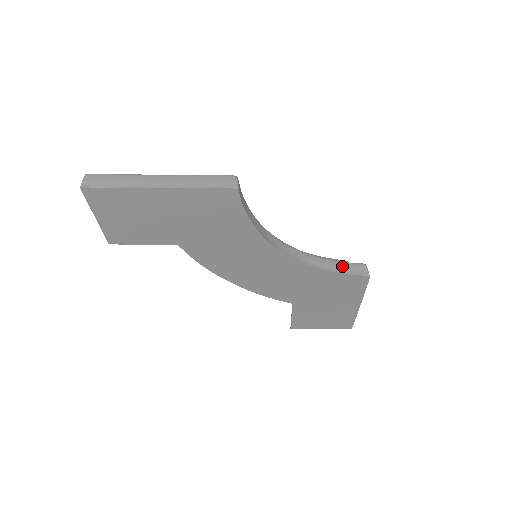
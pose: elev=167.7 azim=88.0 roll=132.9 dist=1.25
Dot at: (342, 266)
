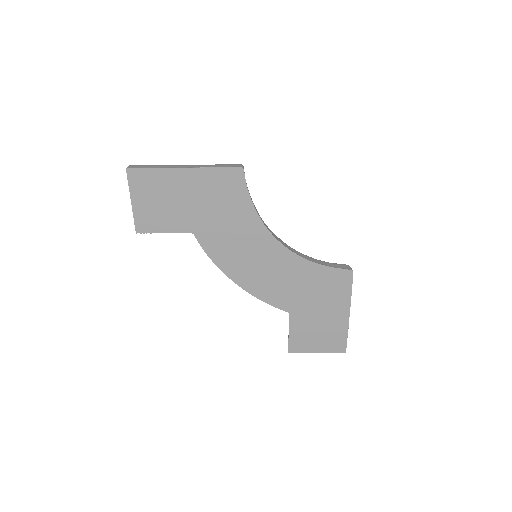
Dot at: (329, 264)
